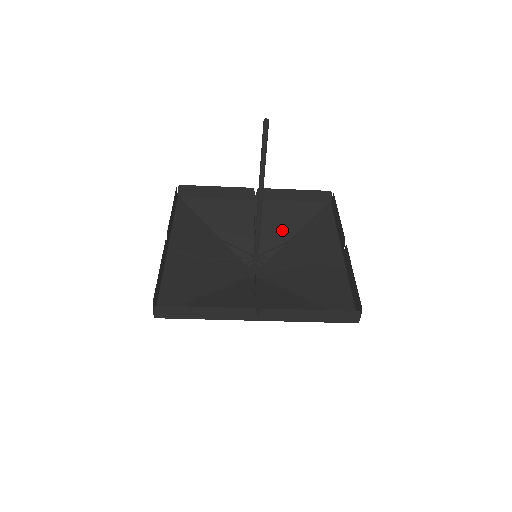
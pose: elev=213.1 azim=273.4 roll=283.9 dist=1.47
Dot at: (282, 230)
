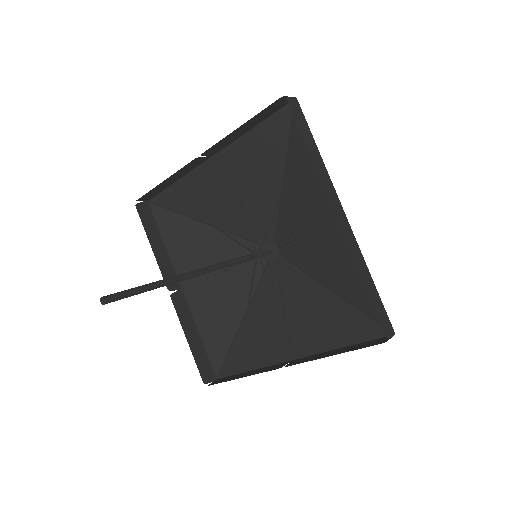
Dot at: (265, 180)
